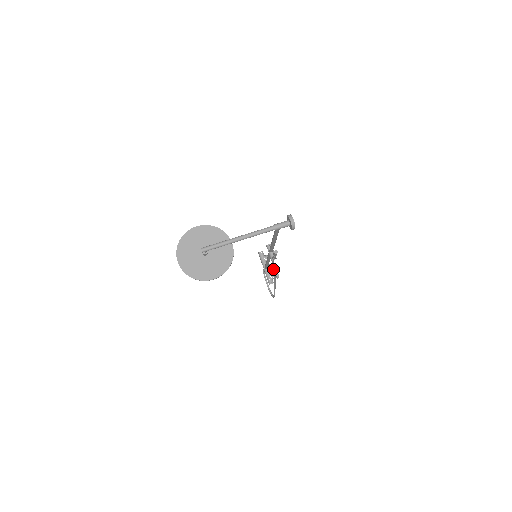
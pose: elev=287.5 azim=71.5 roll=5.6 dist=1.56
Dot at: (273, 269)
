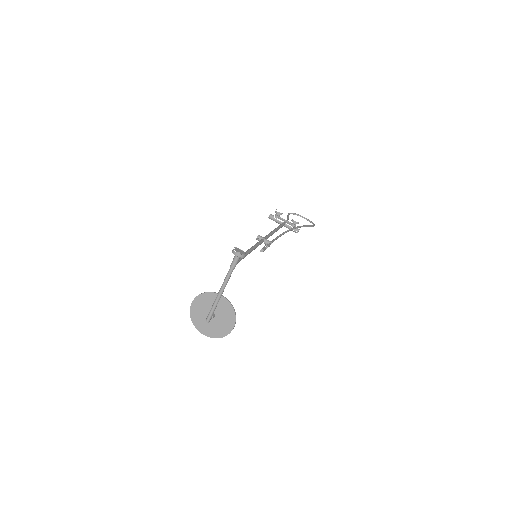
Dot at: (283, 234)
